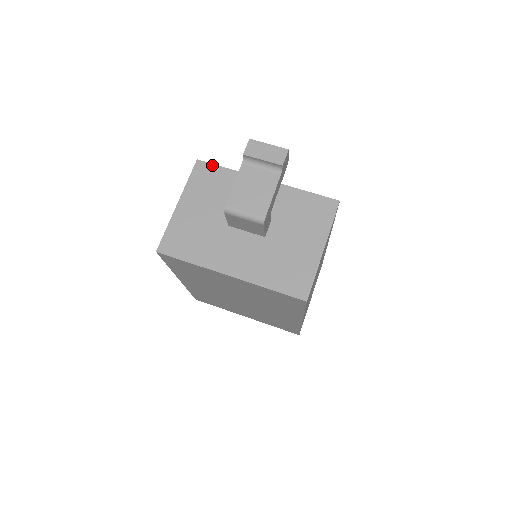
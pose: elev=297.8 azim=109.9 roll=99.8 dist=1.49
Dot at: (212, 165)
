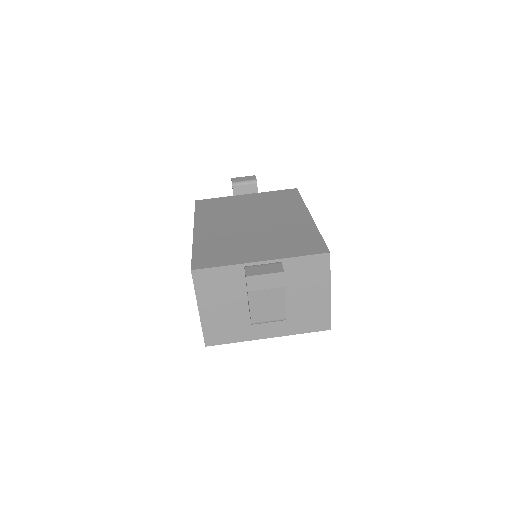
Dot at: (207, 270)
